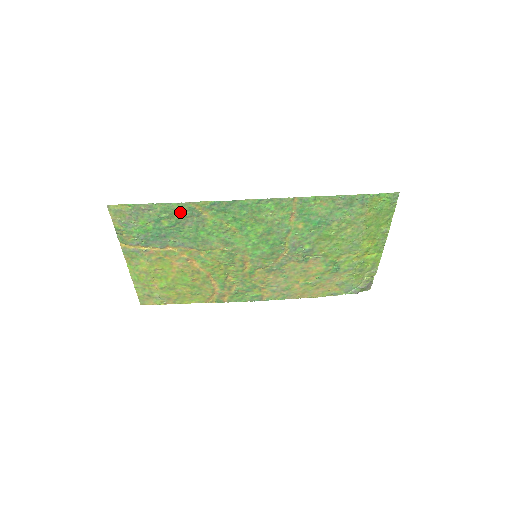
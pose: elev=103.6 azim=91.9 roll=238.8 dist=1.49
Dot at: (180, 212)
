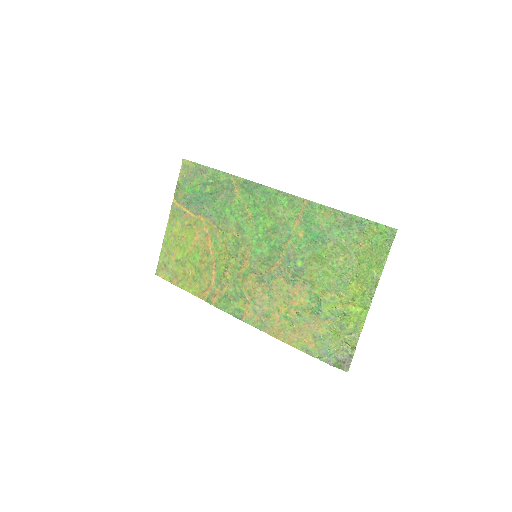
Dot at: (222, 182)
